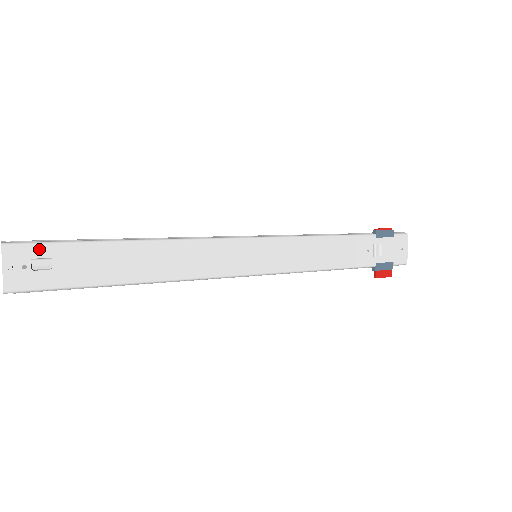
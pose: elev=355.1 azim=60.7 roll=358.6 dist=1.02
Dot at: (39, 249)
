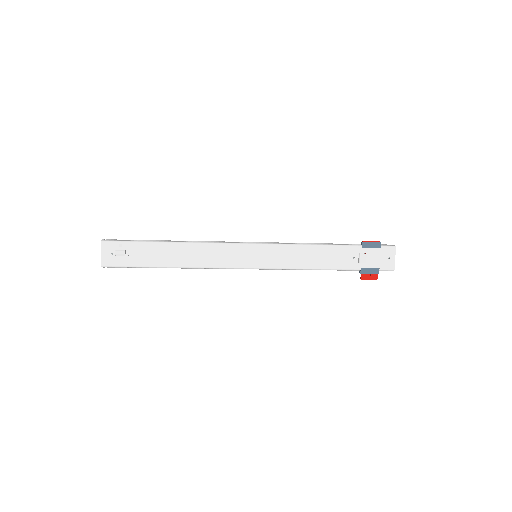
Dot at: (119, 245)
